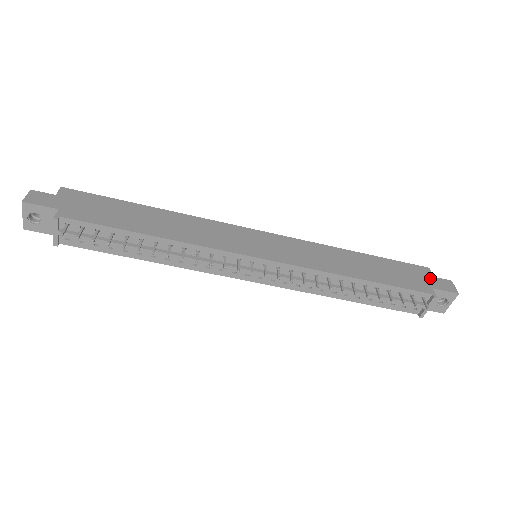
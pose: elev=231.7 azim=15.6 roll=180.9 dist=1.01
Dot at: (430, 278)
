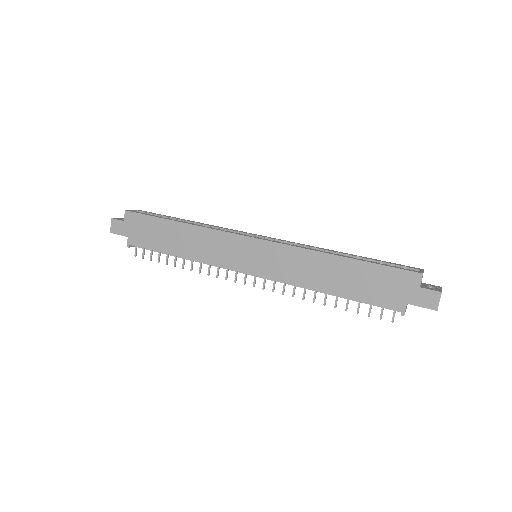
Dot at: (413, 290)
